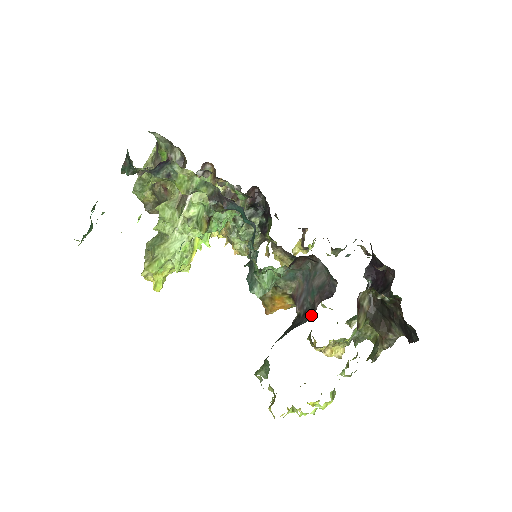
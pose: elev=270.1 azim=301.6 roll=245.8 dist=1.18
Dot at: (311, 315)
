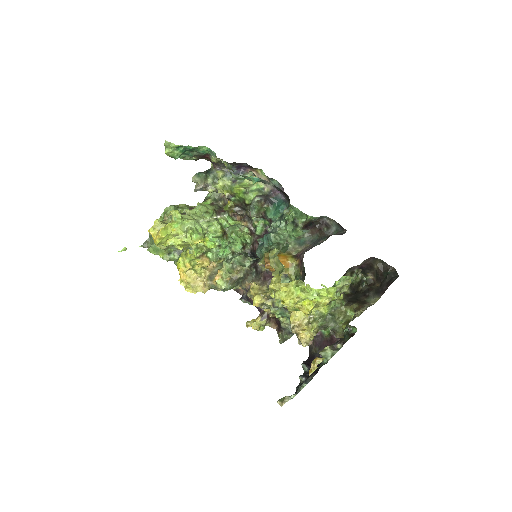
Dot at: (326, 239)
